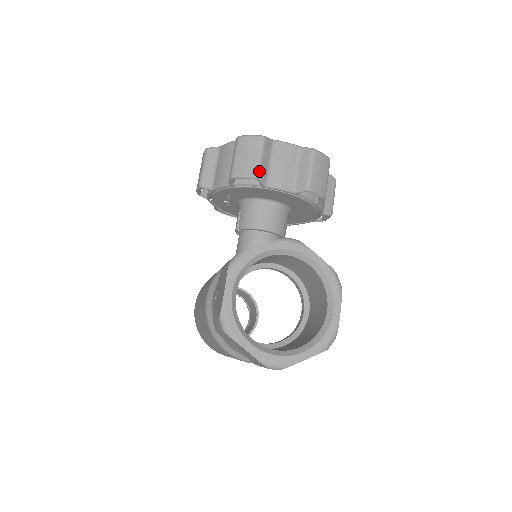
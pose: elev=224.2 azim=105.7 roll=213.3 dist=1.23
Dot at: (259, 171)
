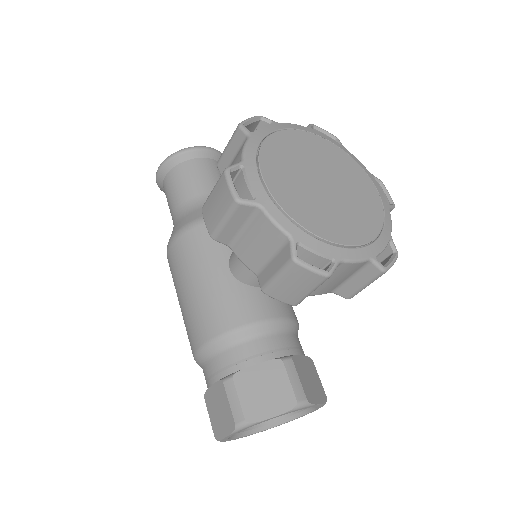
Dot at: (301, 301)
